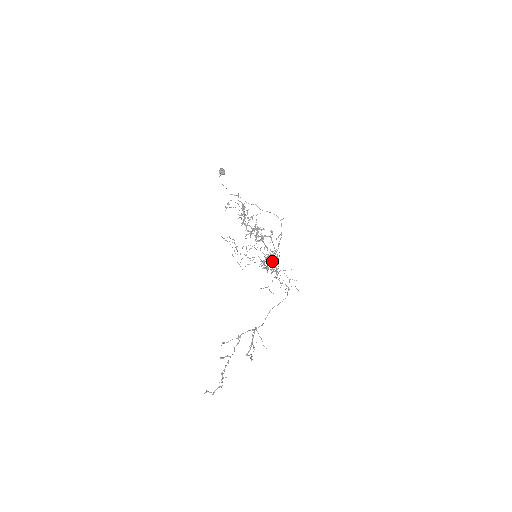
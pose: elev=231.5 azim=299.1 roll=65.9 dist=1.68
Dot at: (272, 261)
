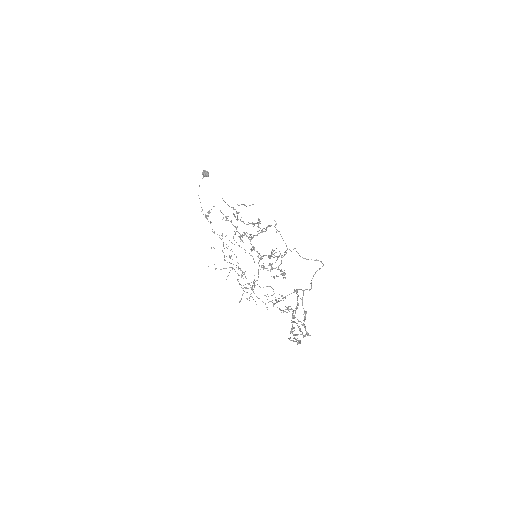
Dot at: occluded
